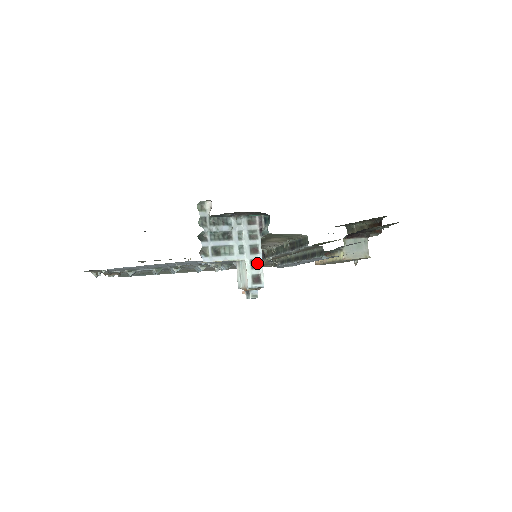
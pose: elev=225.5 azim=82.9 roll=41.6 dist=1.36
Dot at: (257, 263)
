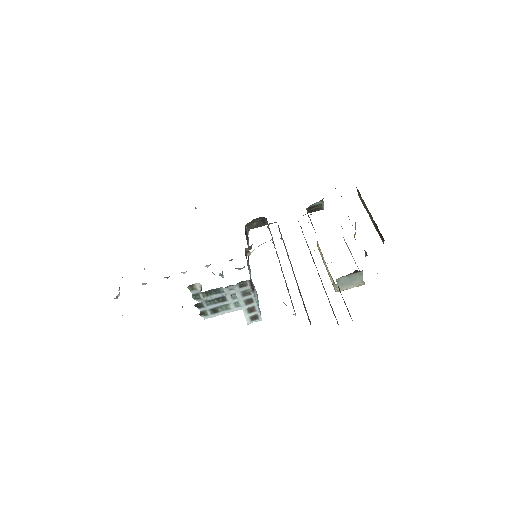
Dot at: (253, 309)
